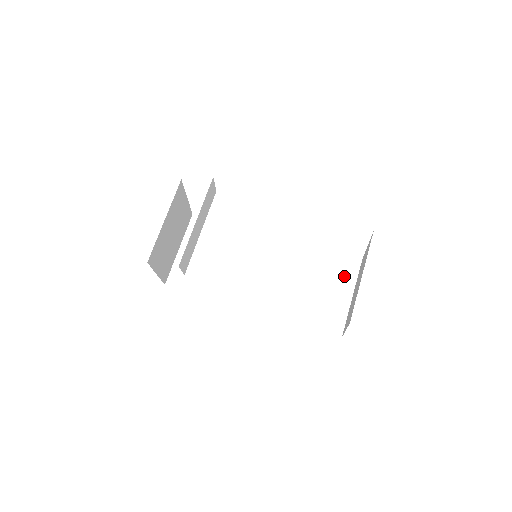
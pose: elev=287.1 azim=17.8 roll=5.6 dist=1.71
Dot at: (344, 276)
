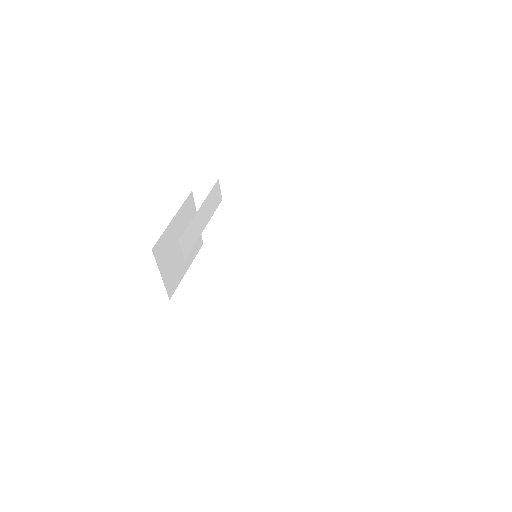
Dot at: (345, 287)
